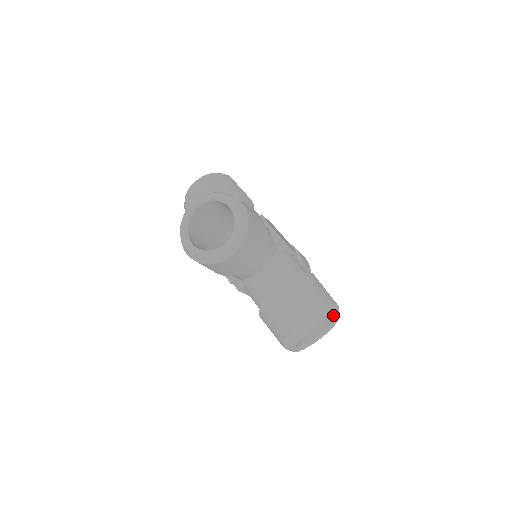
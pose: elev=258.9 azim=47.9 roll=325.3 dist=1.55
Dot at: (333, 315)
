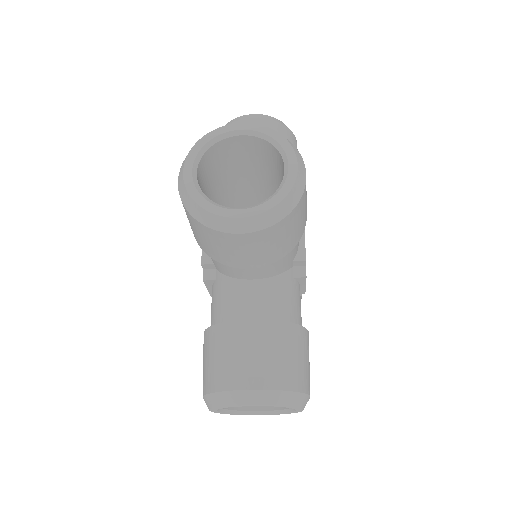
Dot at: occluded
